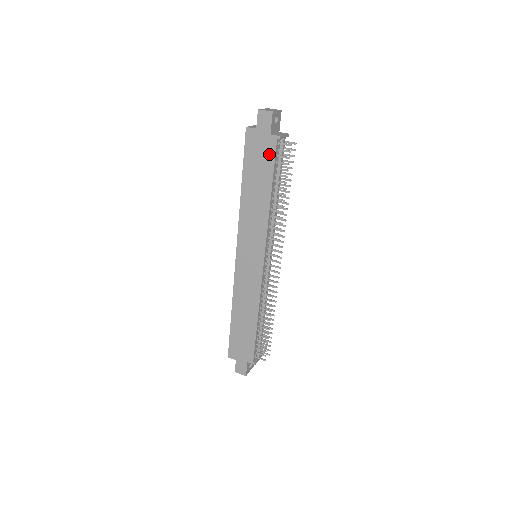
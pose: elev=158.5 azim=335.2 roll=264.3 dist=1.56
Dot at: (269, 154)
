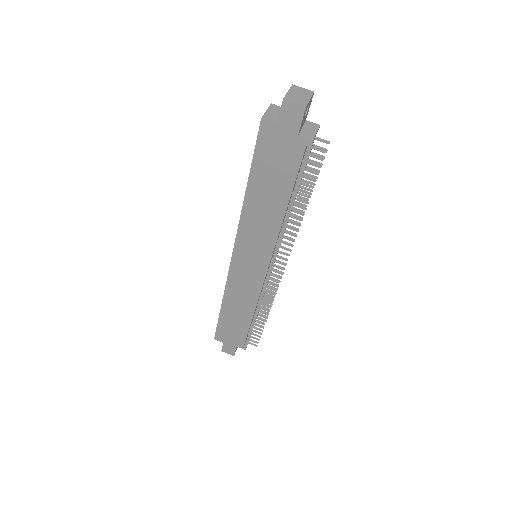
Dot at: (292, 159)
